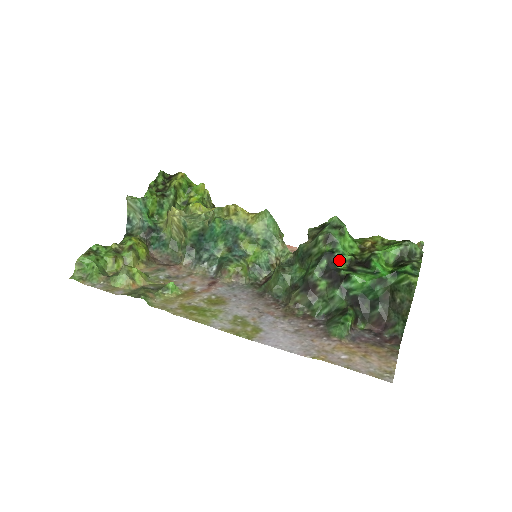
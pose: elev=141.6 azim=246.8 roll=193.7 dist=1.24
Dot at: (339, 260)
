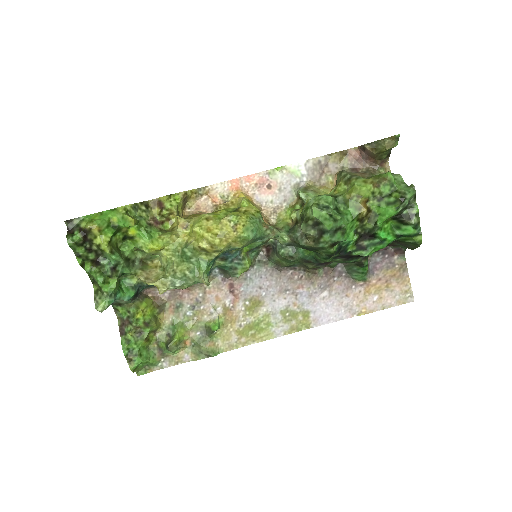
Dot at: (347, 247)
